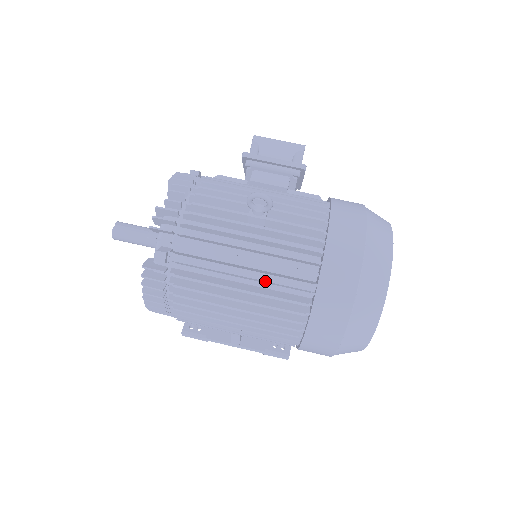
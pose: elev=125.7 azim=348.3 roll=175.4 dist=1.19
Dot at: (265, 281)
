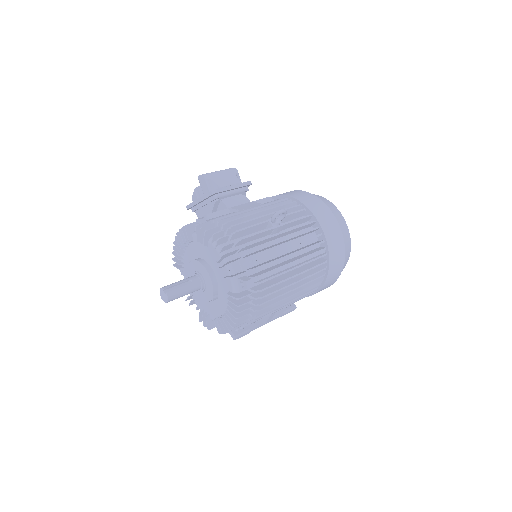
Dot at: (303, 262)
